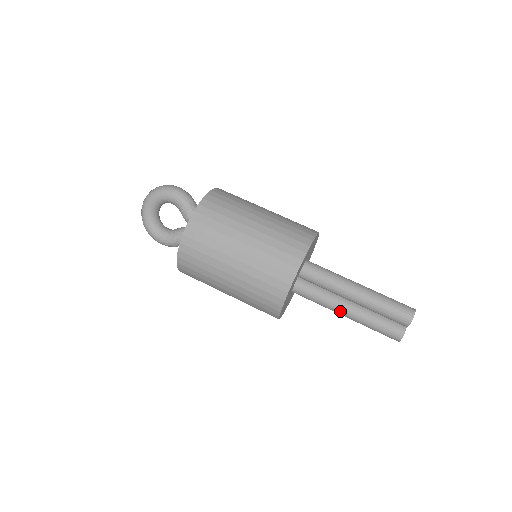
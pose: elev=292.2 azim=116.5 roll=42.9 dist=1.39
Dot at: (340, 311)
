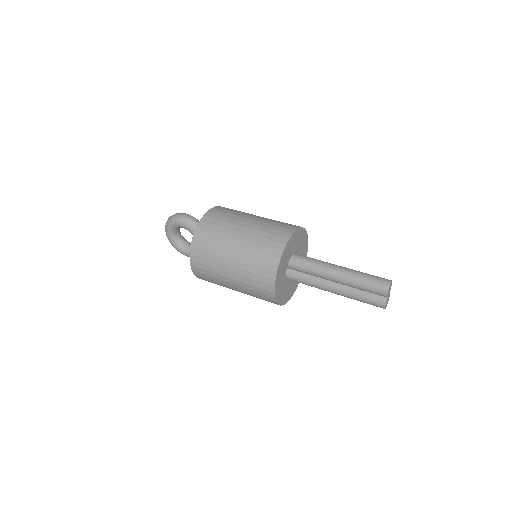
Dot at: (330, 291)
